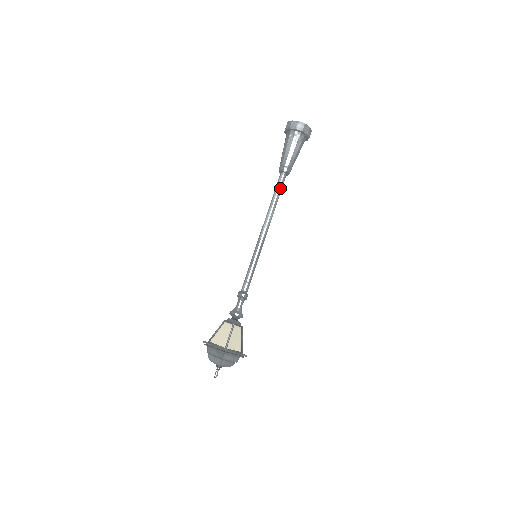
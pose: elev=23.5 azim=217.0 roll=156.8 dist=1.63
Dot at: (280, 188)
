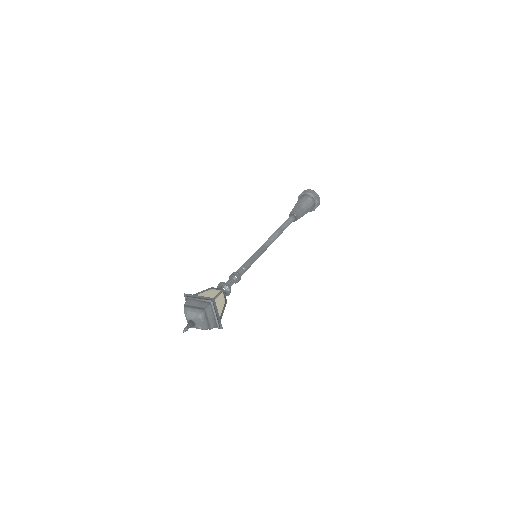
Dot at: (289, 223)
